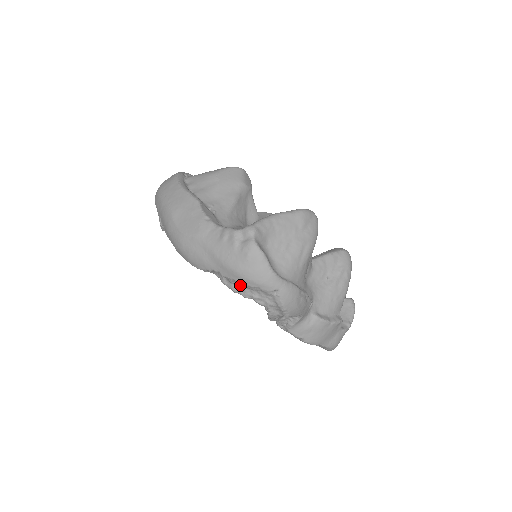
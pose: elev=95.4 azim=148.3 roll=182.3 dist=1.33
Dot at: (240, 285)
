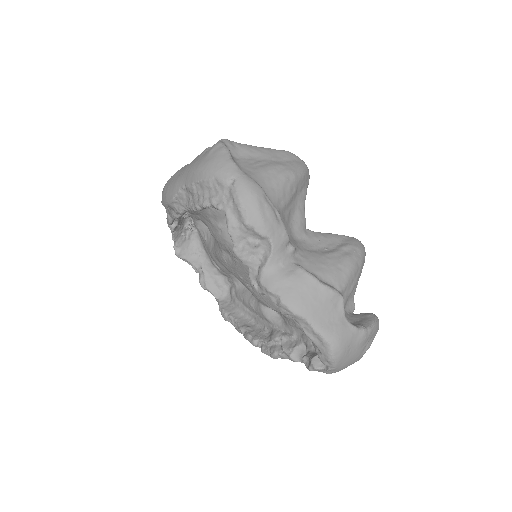
Dot at: (201, 191)
